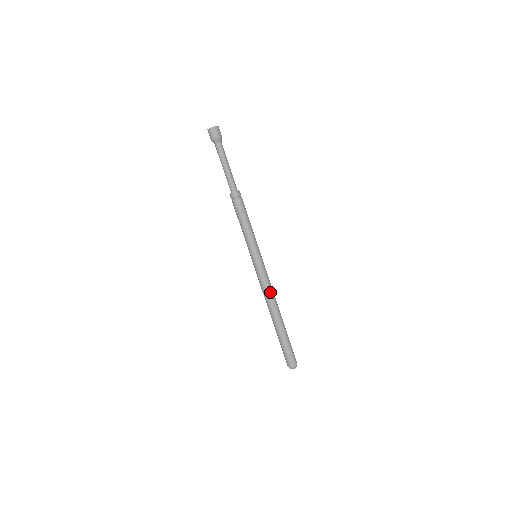
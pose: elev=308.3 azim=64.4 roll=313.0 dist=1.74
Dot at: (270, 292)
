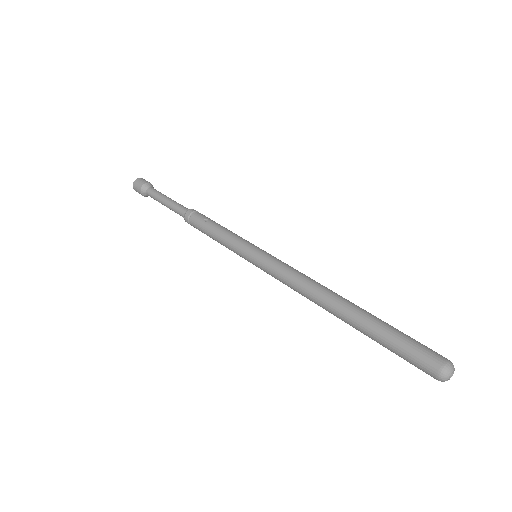
Dot at: (304, 278)
